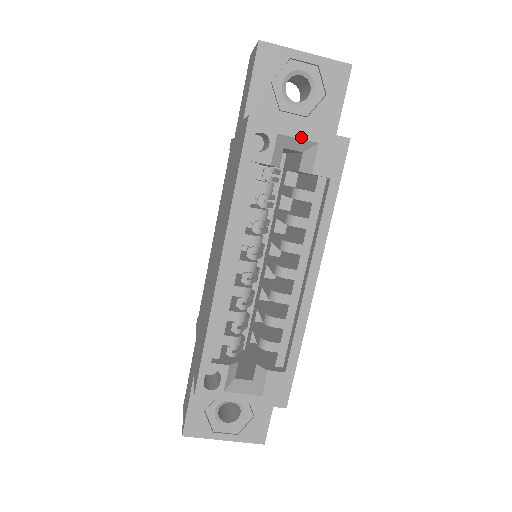
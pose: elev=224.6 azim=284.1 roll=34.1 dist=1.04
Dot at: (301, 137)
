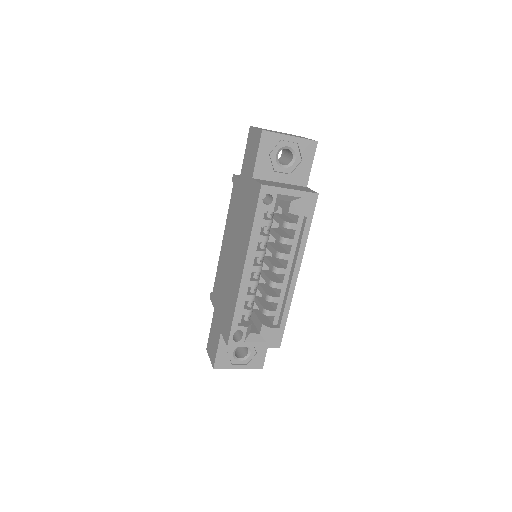
Dot at: (291, 195)
